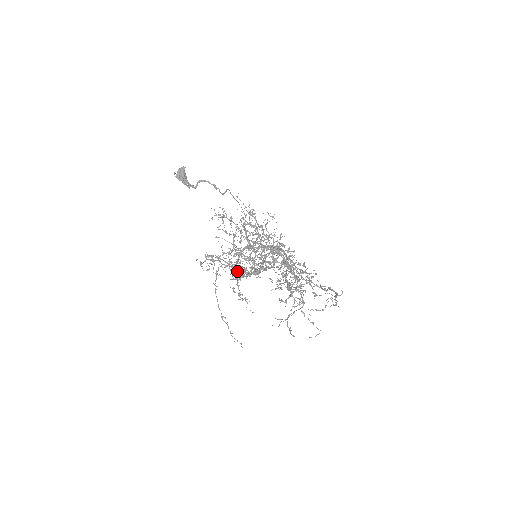
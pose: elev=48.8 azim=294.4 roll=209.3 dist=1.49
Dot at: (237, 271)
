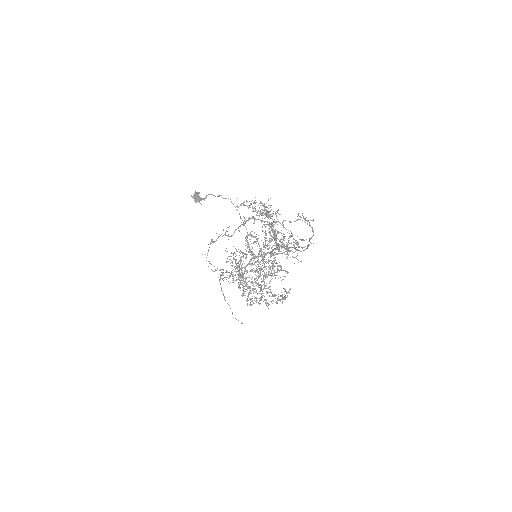
Dot at: (232, 235)
